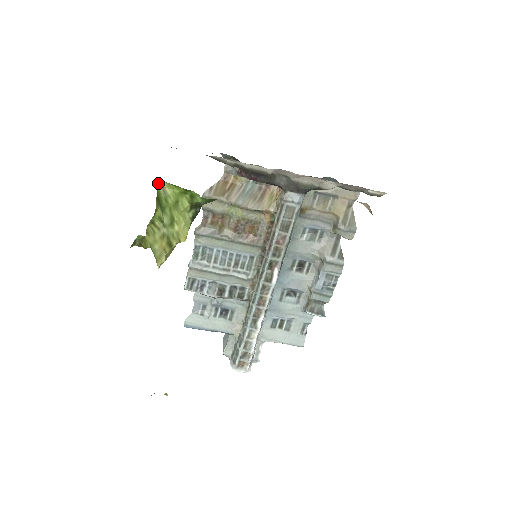
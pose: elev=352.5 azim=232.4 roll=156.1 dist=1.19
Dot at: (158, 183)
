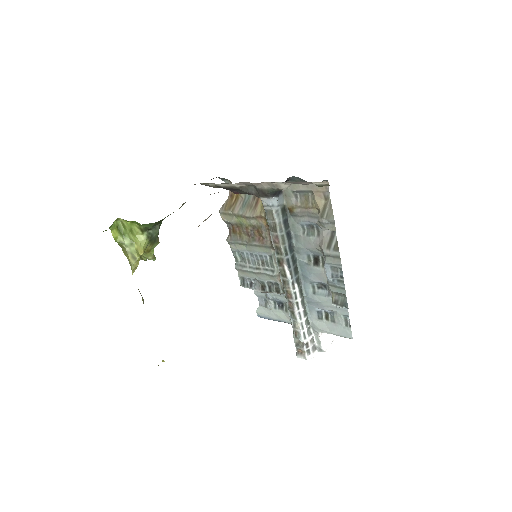
Dot at: (117, 219)
